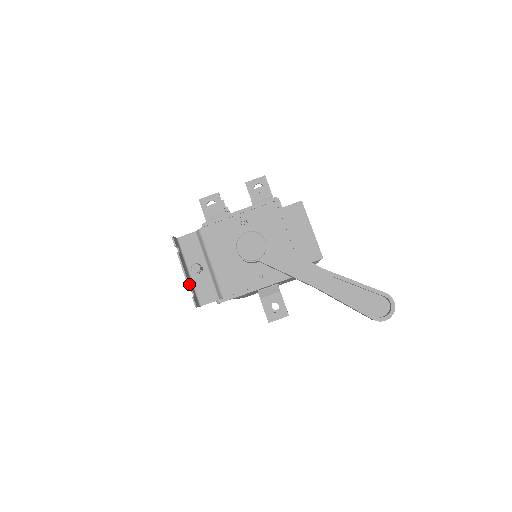
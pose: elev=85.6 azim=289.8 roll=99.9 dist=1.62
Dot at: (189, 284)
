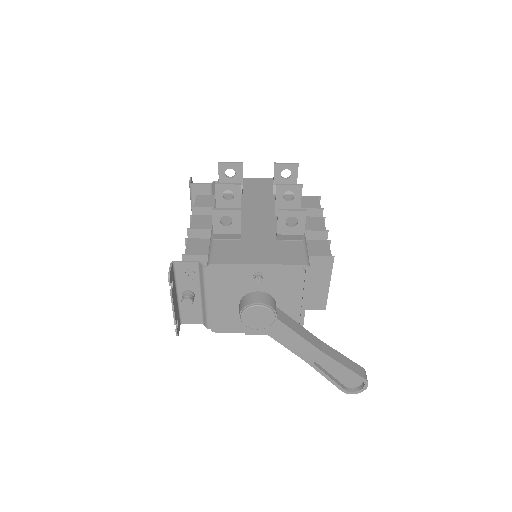
Dot at: (176, 318)
